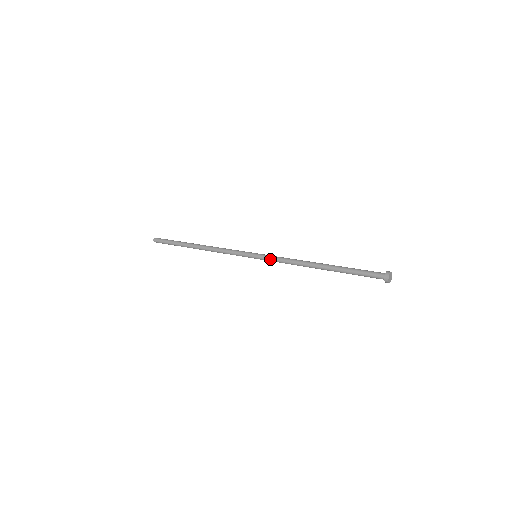
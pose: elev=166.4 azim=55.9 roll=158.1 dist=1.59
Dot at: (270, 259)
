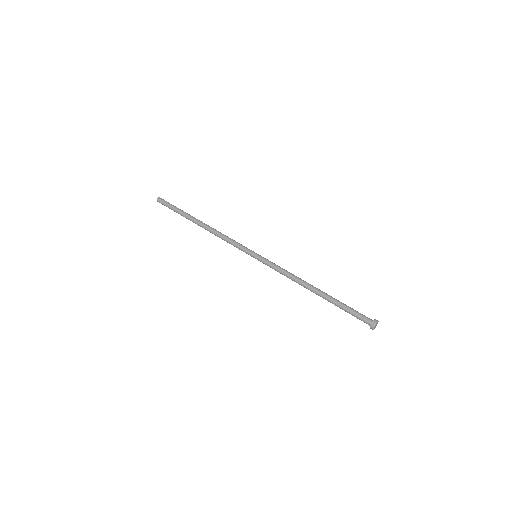
Dot at: (270, 264)
